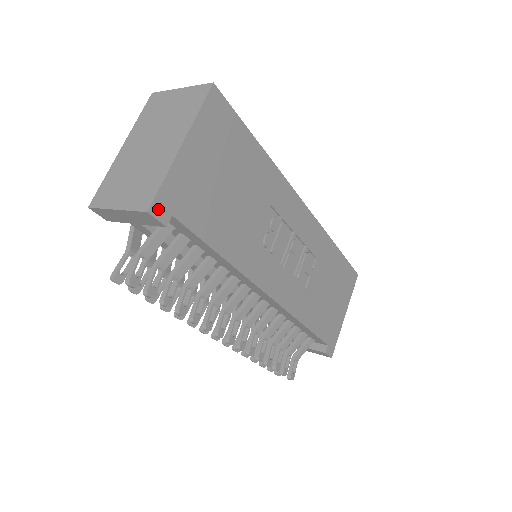
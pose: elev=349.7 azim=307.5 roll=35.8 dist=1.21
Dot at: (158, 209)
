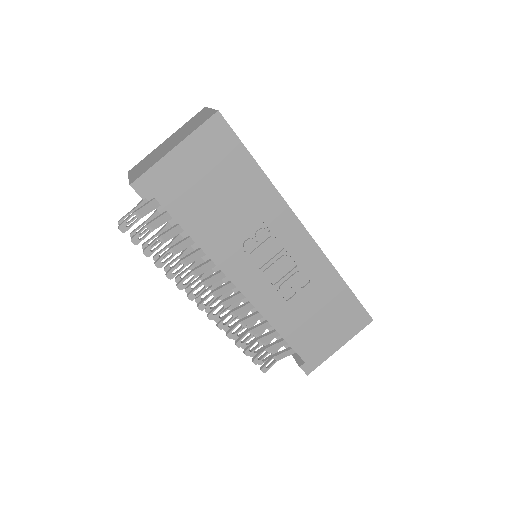
Dot at: (139, 186)
